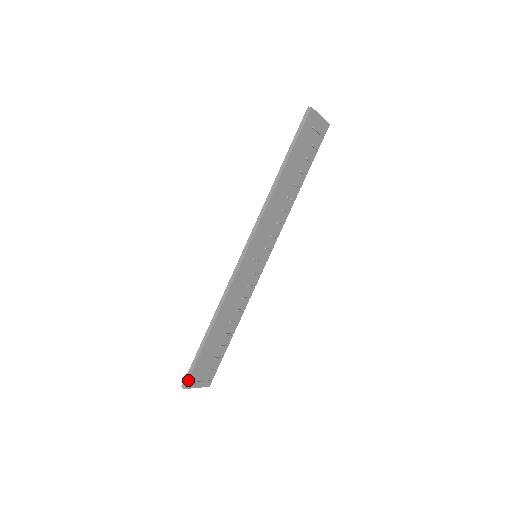
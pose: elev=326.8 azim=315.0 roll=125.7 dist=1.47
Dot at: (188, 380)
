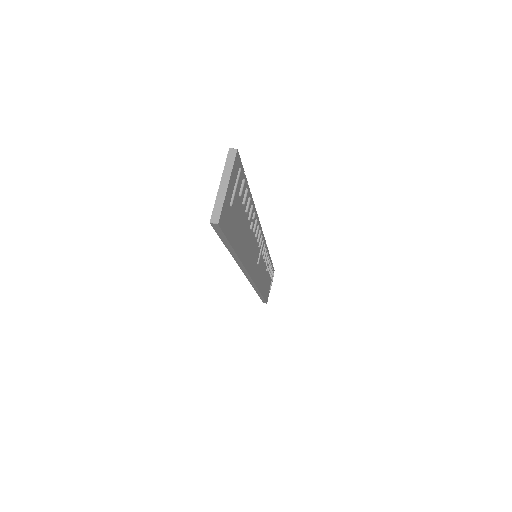
Dot at: (266, 302)
